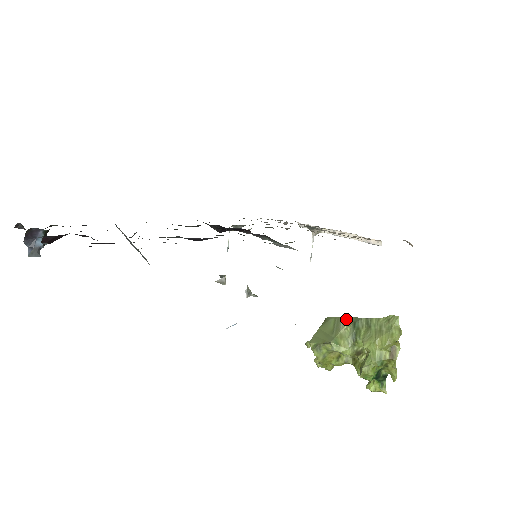
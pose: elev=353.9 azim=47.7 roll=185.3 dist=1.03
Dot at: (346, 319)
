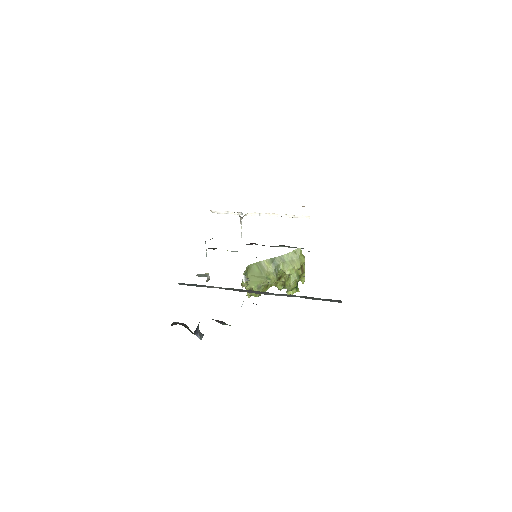
Dot at: (265, 262)
